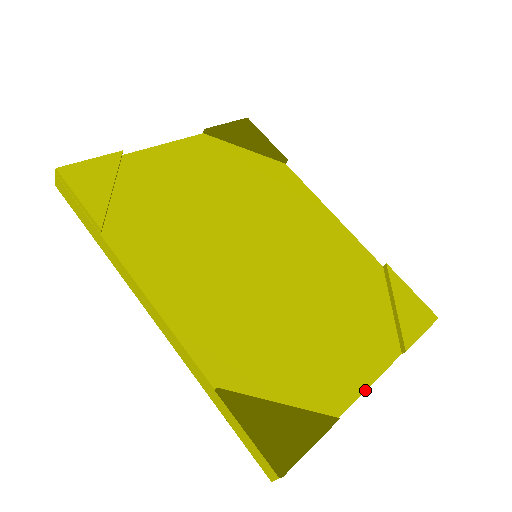
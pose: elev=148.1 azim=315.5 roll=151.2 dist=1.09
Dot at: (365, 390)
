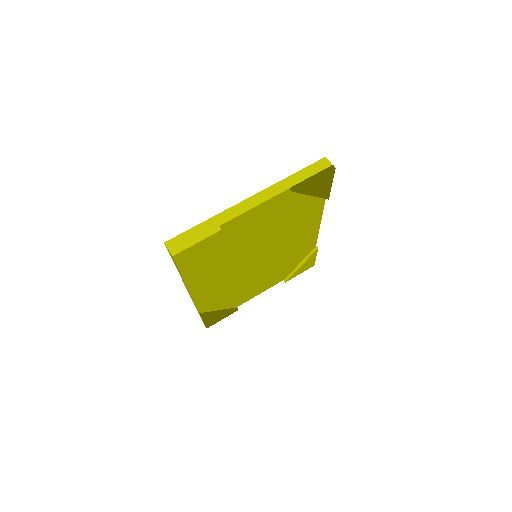
Dot at: occluded
